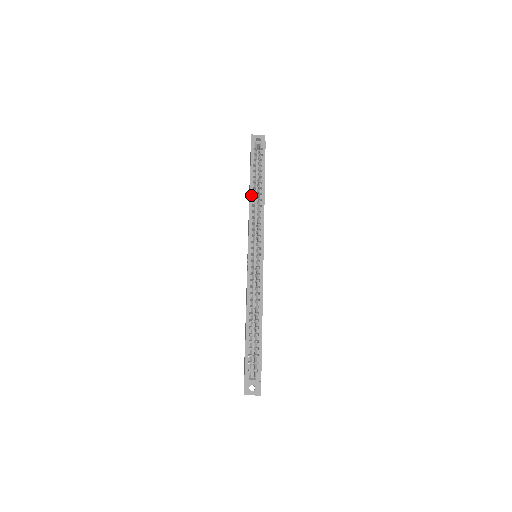
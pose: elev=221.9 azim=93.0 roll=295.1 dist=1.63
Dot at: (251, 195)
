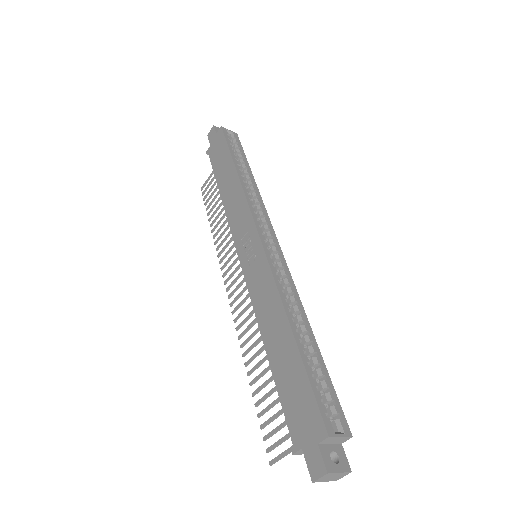
Dot at: (240, 176)
